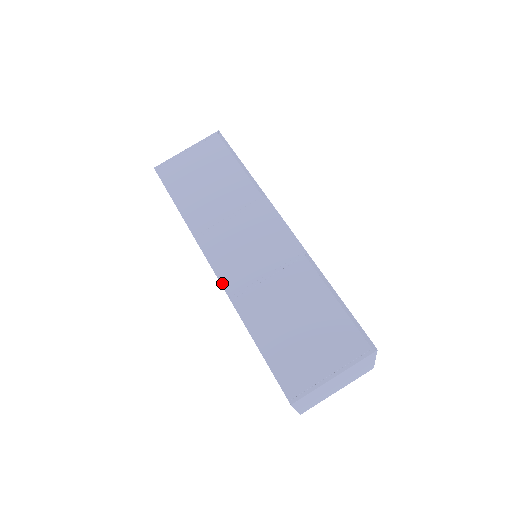
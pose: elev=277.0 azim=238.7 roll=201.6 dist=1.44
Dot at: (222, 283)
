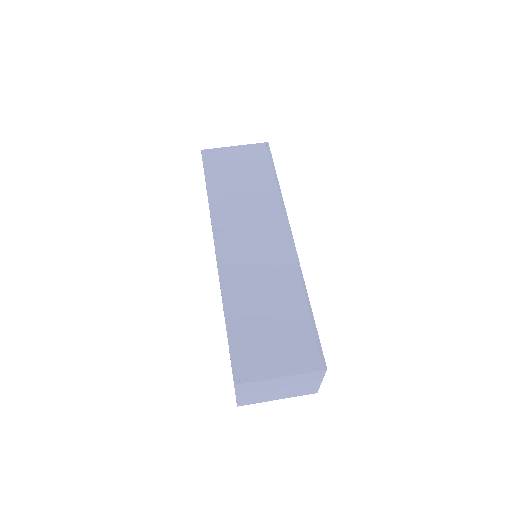
Dot at: (218, 264)
